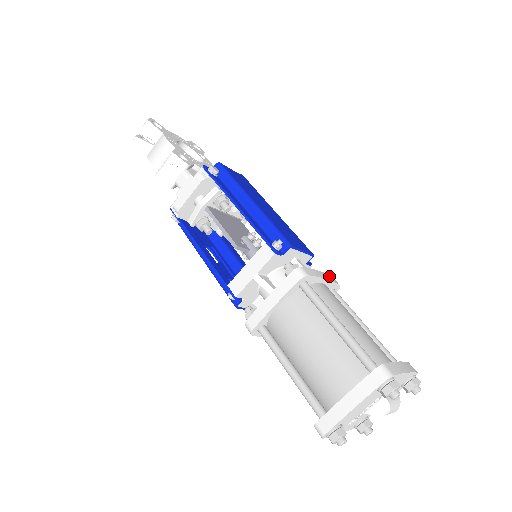
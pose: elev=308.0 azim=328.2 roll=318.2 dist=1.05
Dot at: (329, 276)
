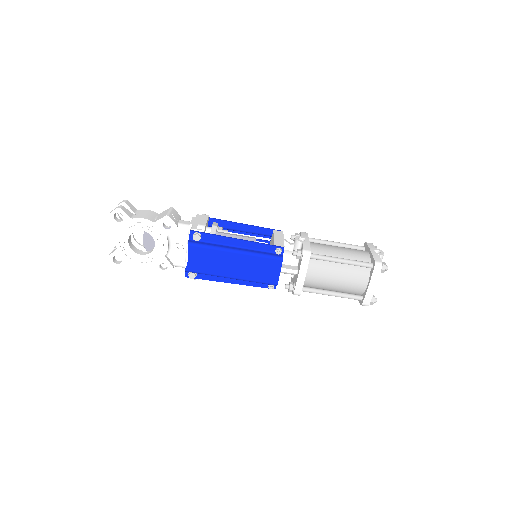
Dot at: (302, 265)
